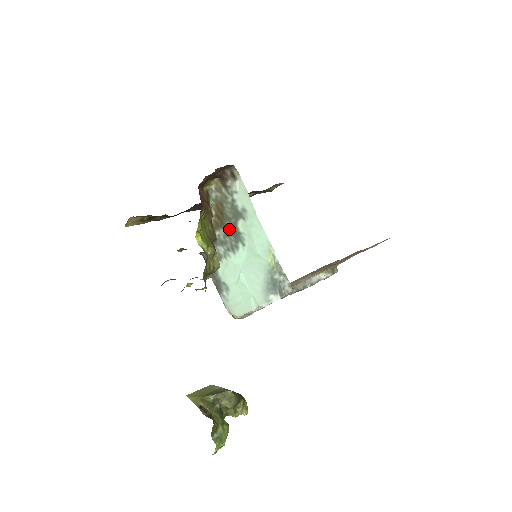
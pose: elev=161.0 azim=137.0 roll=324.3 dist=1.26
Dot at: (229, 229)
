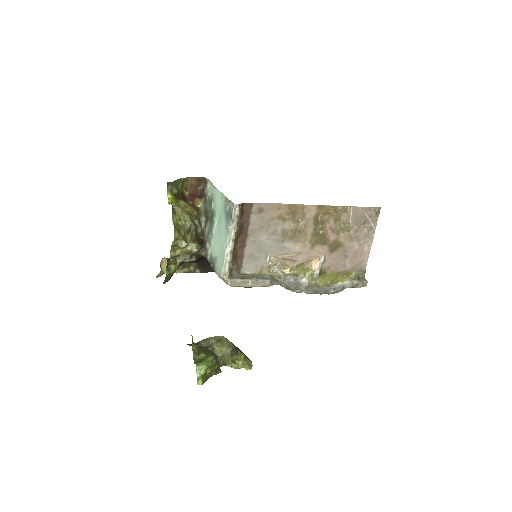
Dot at: (210, 217)
